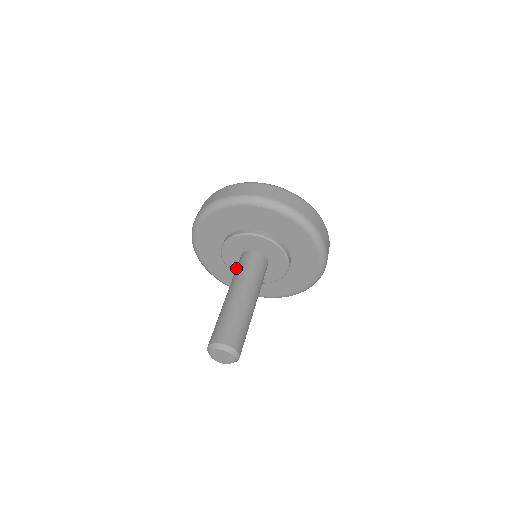
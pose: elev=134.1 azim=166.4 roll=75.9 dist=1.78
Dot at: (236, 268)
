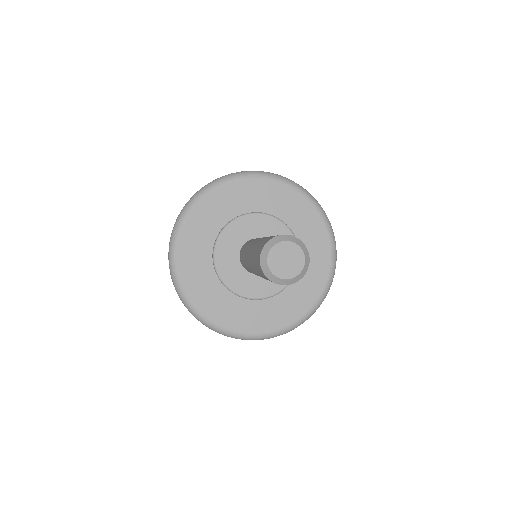
Dot at: occluded
